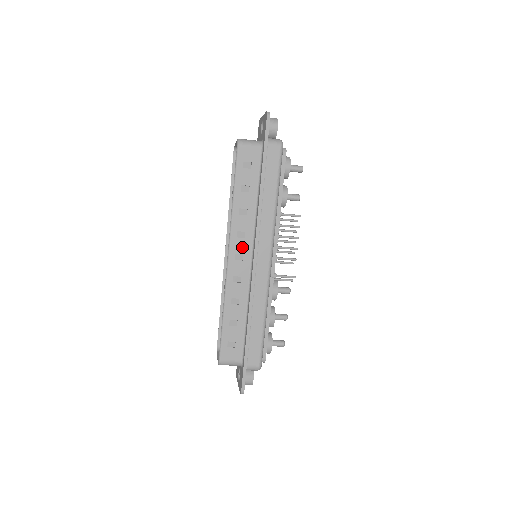
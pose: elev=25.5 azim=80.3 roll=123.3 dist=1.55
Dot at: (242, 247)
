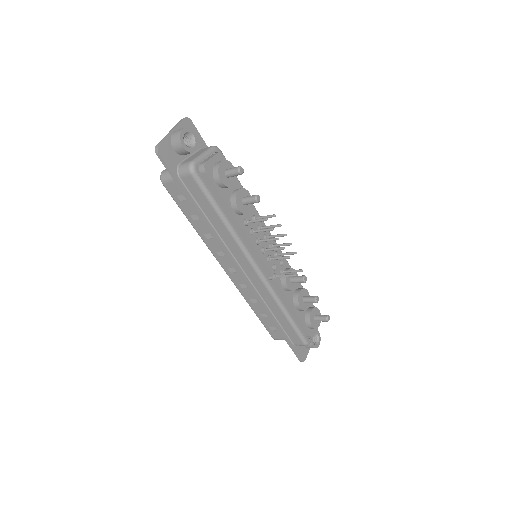
Dot at: (229, 263)
